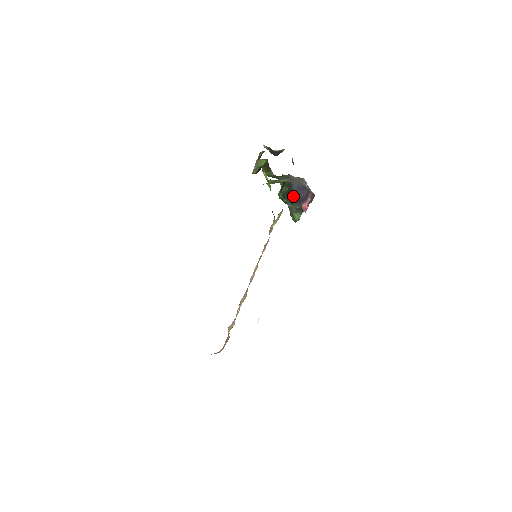
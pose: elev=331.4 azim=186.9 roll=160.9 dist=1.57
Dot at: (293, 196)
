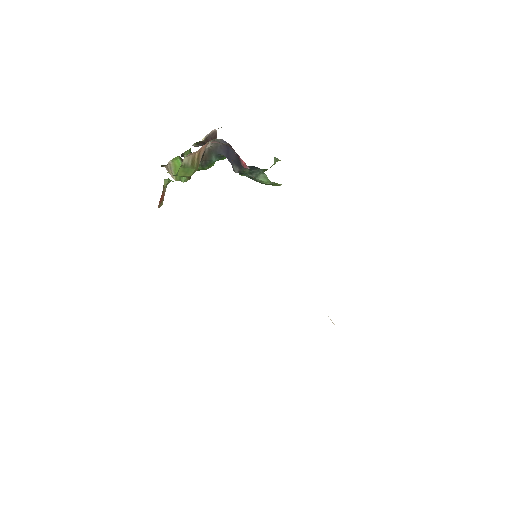
Dot at: (233, 165)
